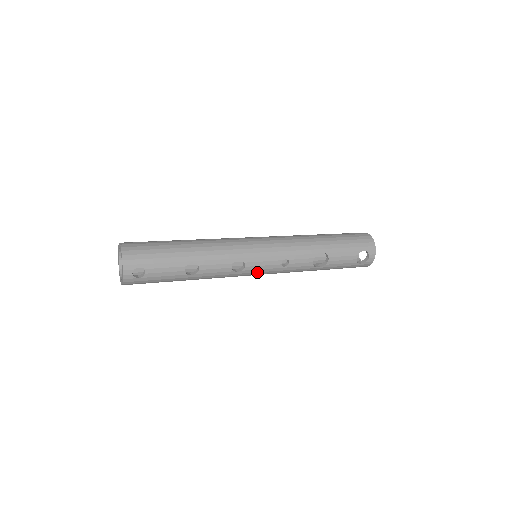
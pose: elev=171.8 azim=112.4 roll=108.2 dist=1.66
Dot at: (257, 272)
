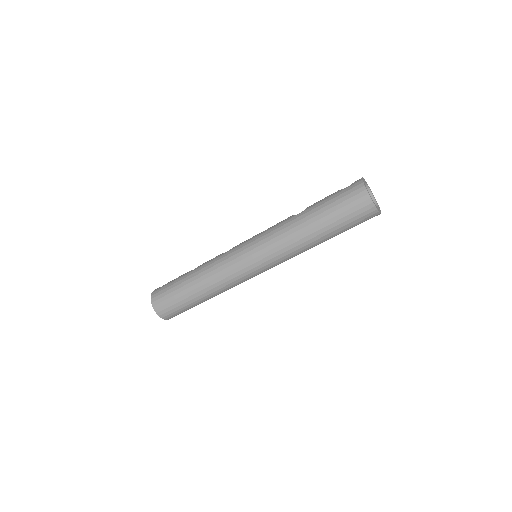
Dot at: (243, 245)
